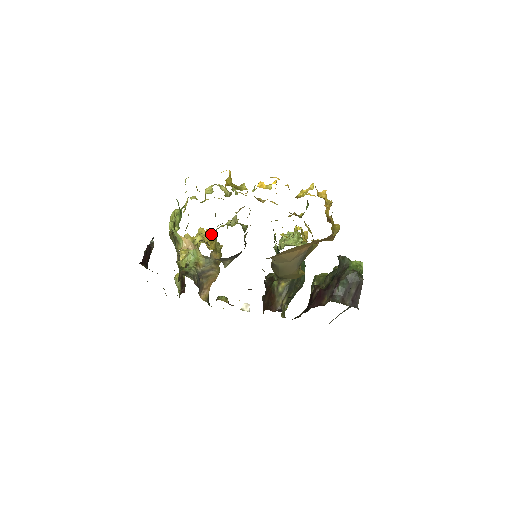
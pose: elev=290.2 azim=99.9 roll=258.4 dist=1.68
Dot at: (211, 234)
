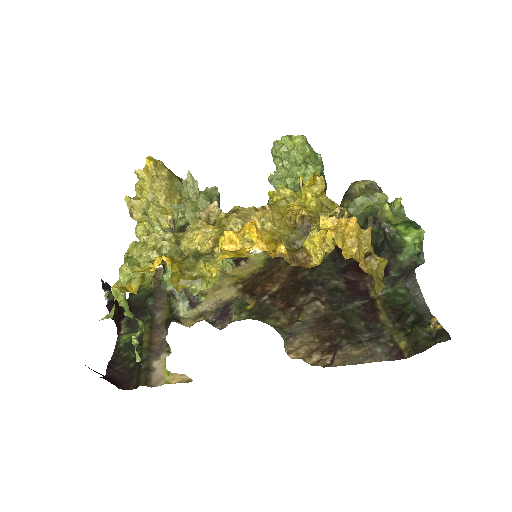
Dot at: (160, 178)
